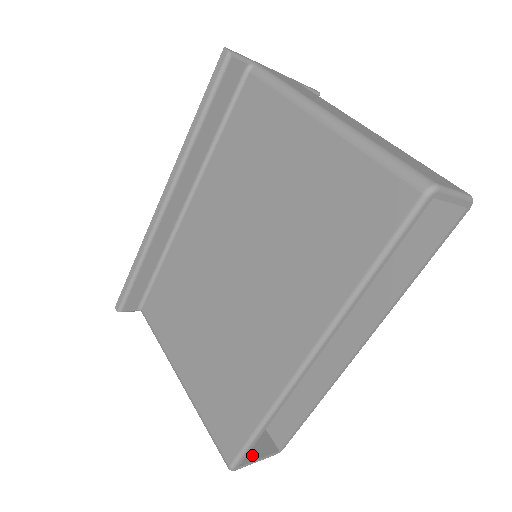
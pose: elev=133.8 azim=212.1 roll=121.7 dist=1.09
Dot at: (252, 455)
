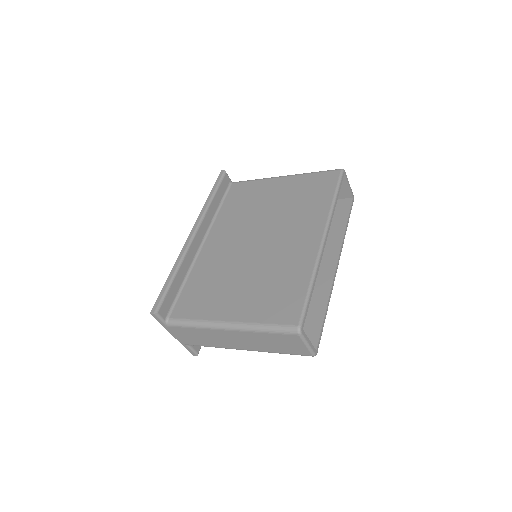
Dot at: occluded
